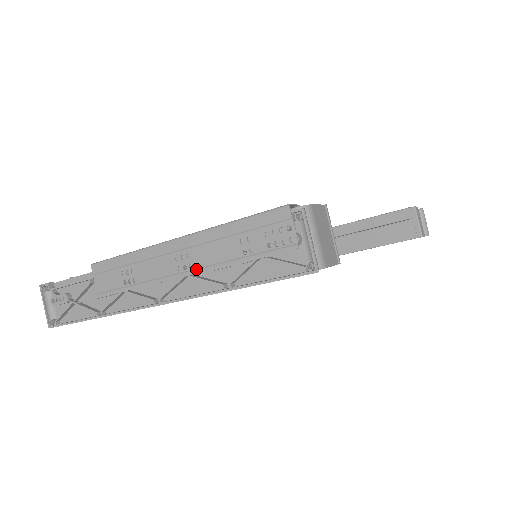
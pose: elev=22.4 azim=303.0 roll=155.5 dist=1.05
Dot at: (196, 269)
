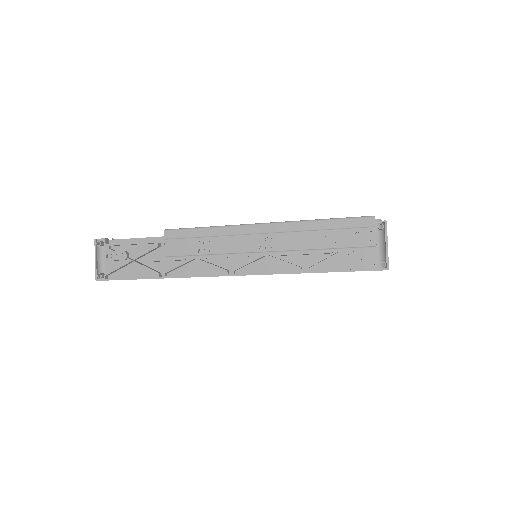
Dot at: (278, 251)
